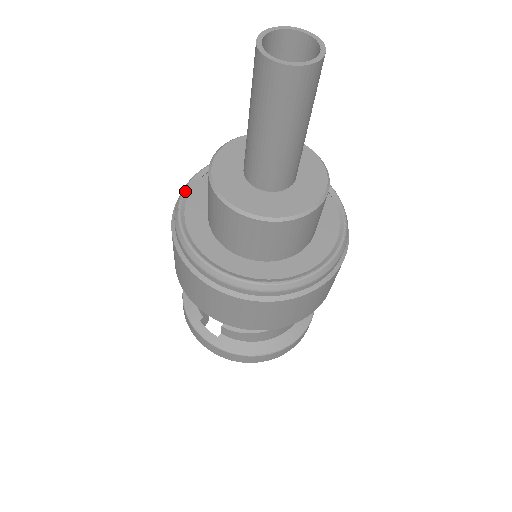
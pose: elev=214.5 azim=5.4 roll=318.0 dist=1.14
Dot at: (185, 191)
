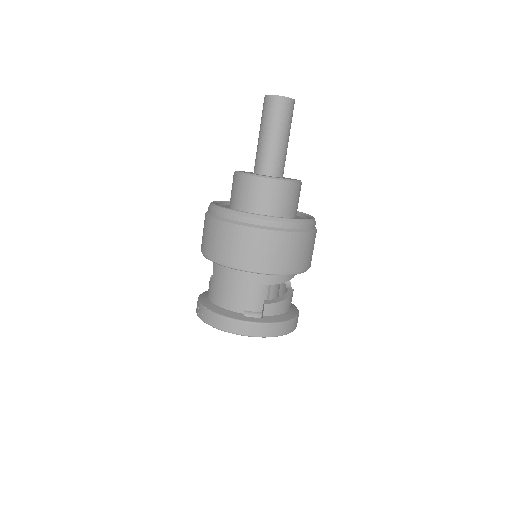
Dot at: (219, 206)
